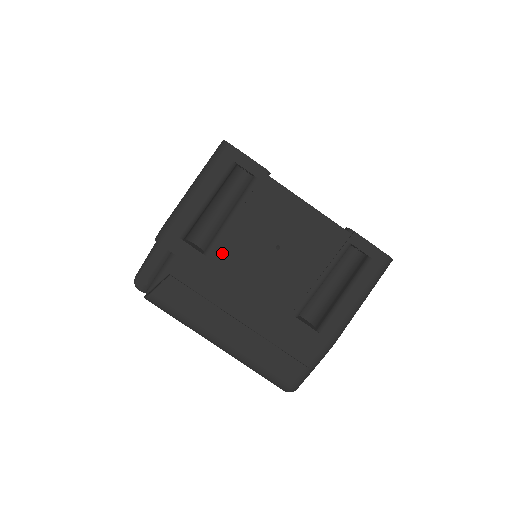
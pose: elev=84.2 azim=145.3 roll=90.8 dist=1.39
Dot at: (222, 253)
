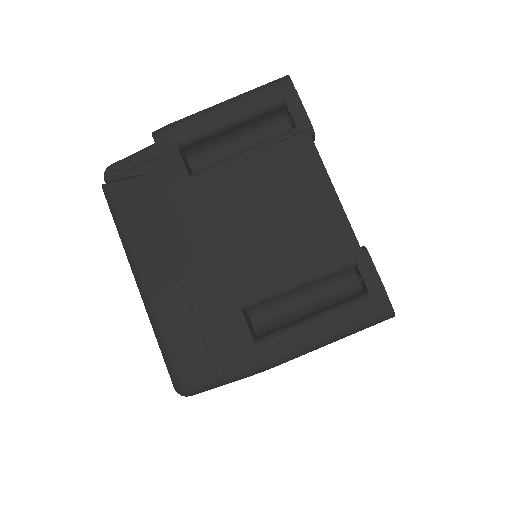
Dot at: (209, 185)
